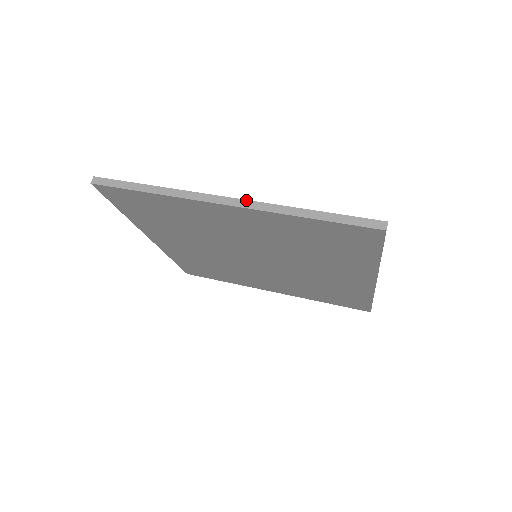
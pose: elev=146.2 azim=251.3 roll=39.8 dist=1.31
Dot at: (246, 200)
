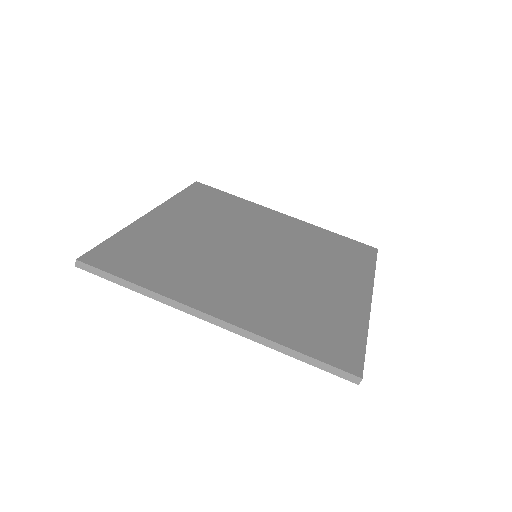
Dot at: (231, 324)
